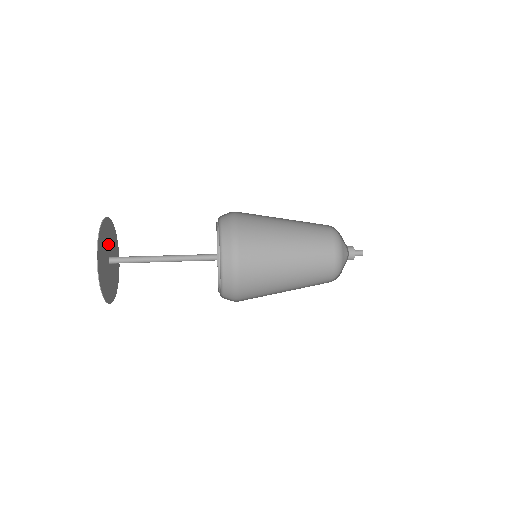
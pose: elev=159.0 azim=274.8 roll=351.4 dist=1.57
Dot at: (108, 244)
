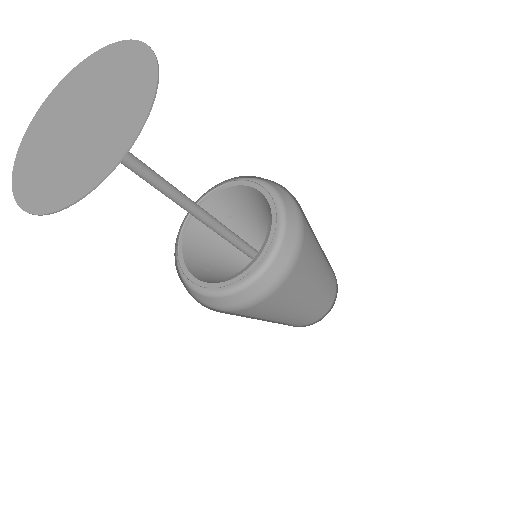
Dot at: (86, 95)
